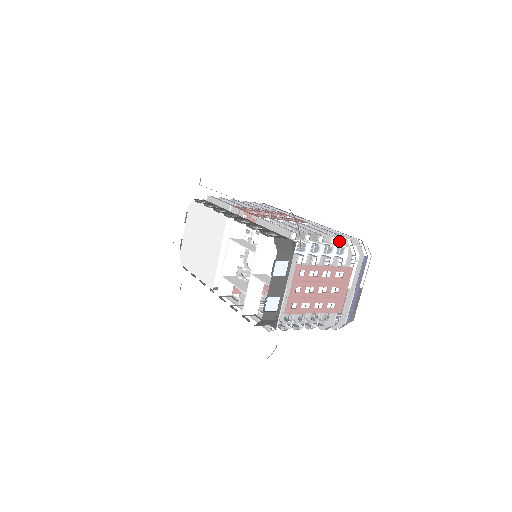
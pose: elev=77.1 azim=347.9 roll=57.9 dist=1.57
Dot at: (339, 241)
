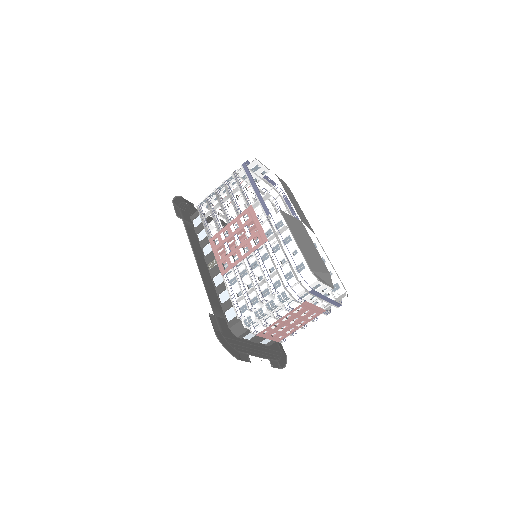
Dot at: (284, 282)
